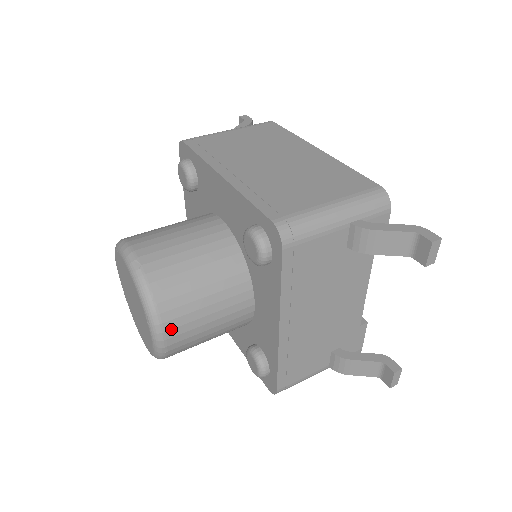
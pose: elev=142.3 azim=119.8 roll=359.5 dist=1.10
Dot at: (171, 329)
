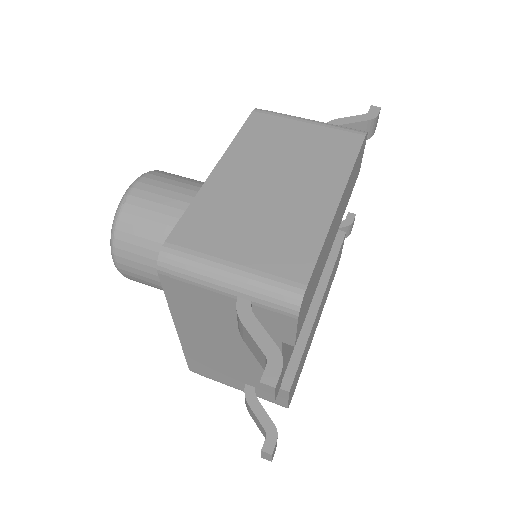
Dot at: (122, 264)
